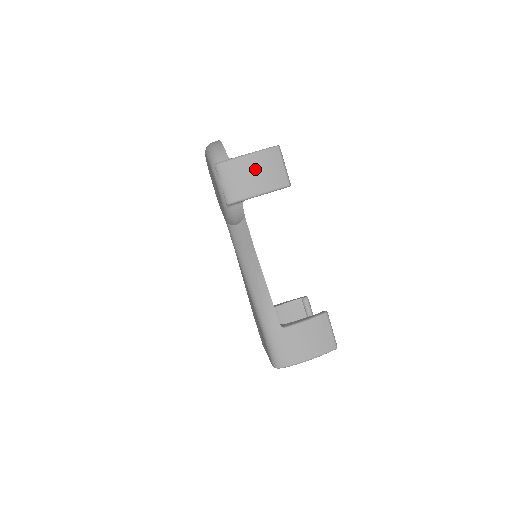
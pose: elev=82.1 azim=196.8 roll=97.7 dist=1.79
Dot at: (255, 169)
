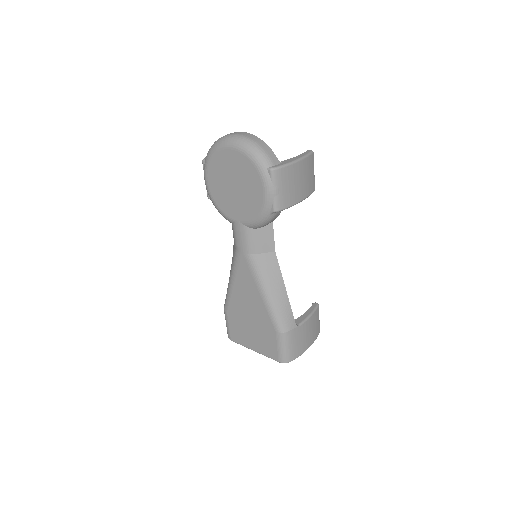
Dot at: (301, 176)
